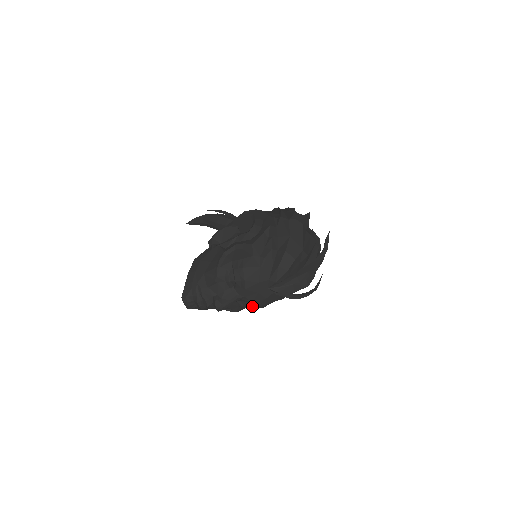
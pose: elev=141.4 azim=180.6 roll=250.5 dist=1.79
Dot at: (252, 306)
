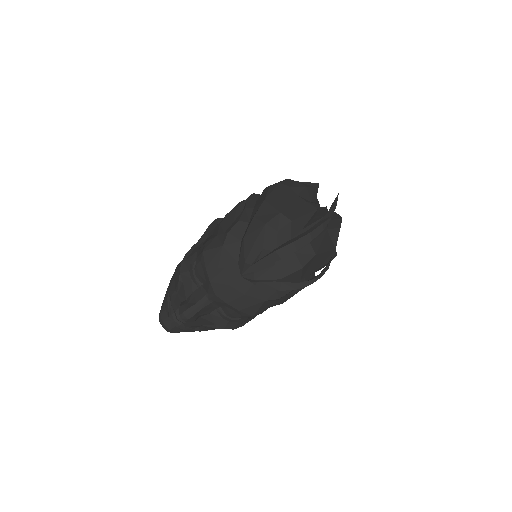
Dot at: (234, 312)
